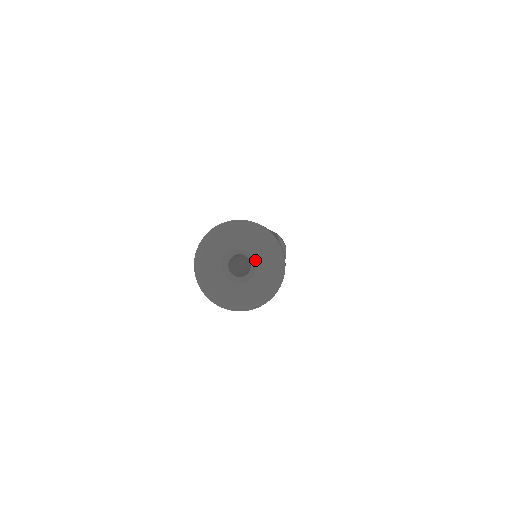
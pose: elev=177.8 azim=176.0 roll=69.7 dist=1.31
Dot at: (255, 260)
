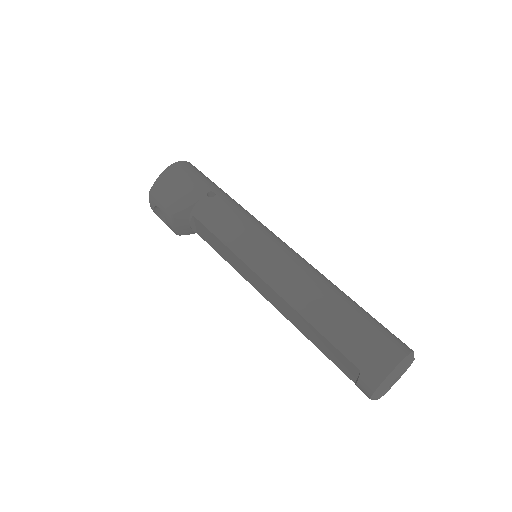
Dot at: (404, 371)
